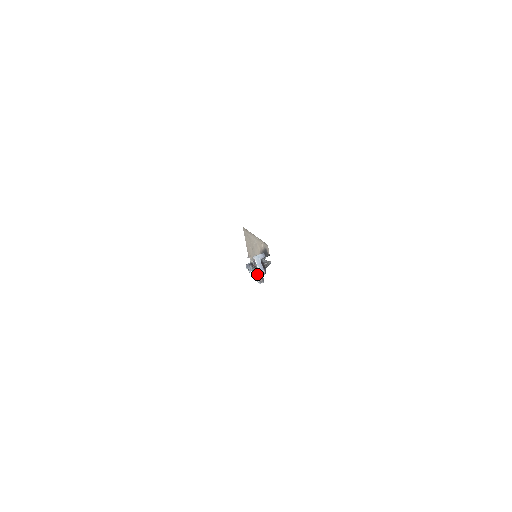
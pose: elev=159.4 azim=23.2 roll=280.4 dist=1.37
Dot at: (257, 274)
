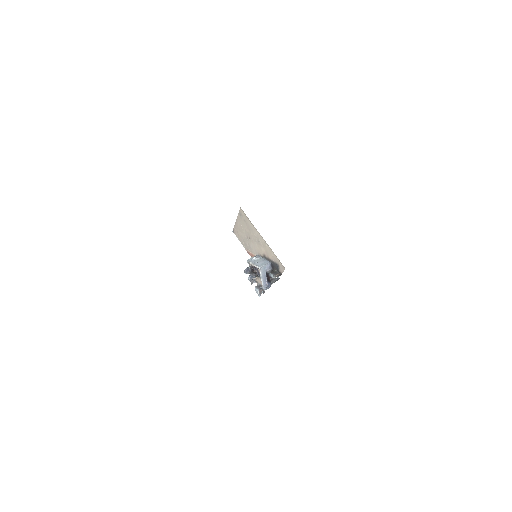
Dot at: (255, 279)
